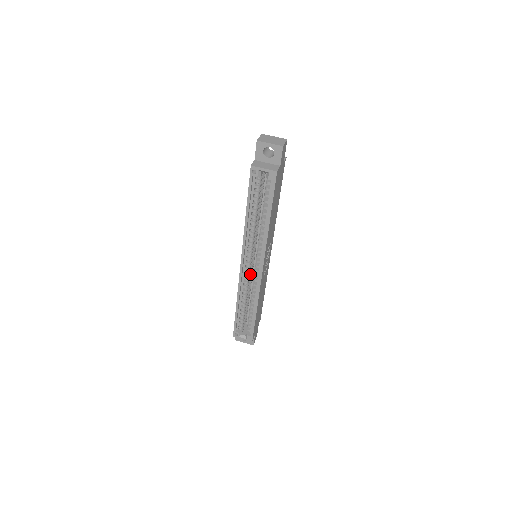
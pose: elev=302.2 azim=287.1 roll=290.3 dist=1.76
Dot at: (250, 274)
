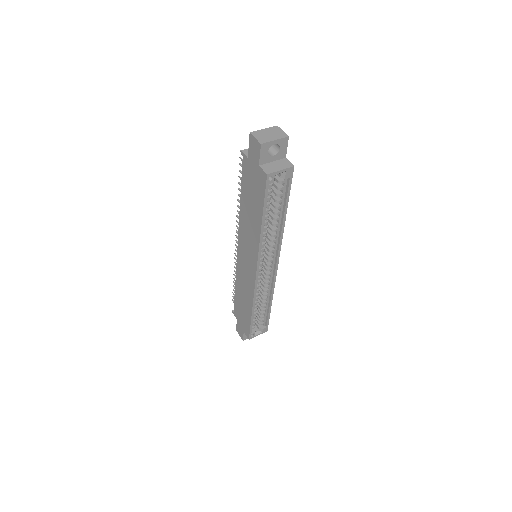
Dot at: occluded
